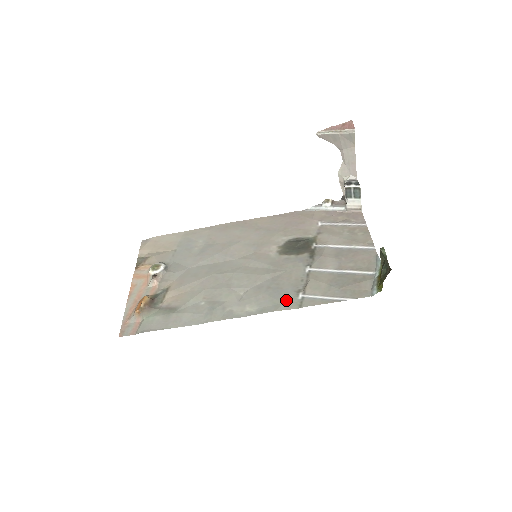
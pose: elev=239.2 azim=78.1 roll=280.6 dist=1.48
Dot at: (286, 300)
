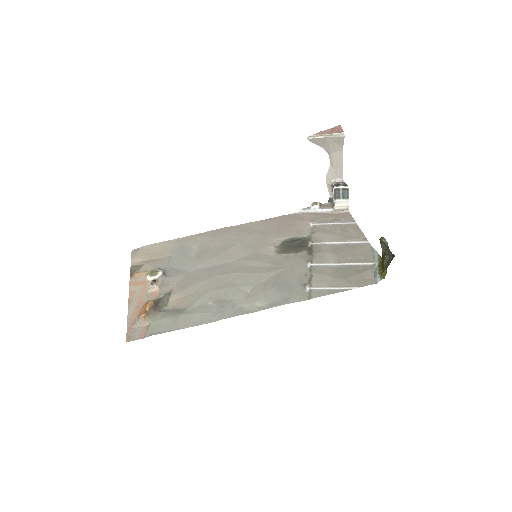
Dot at: (295, 293)
